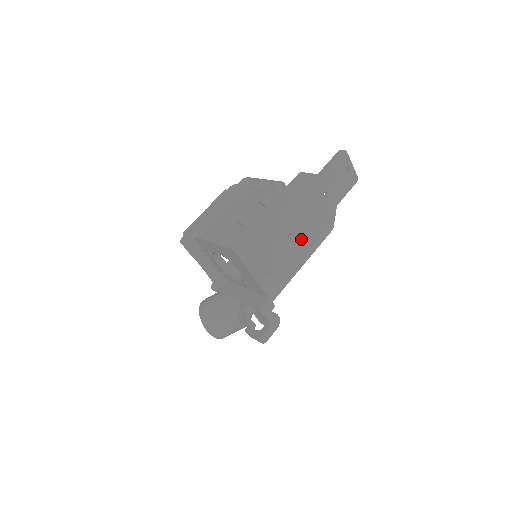
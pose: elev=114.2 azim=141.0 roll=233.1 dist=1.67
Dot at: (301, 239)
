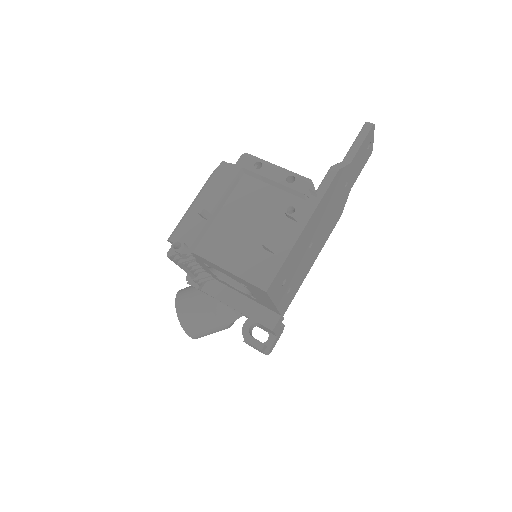
Dot at: (317, 242)
